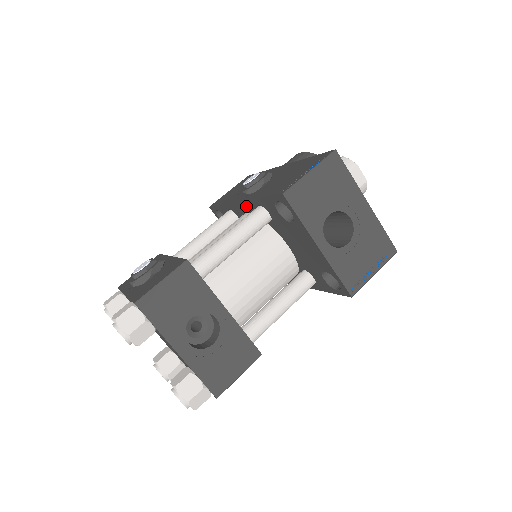
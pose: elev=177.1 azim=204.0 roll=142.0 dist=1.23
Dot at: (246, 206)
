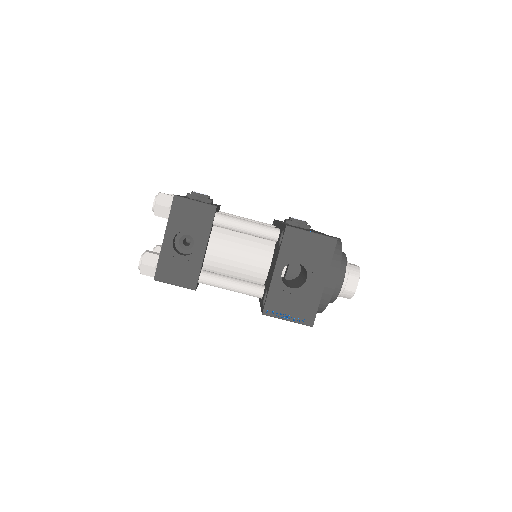
Dot at: occluded
